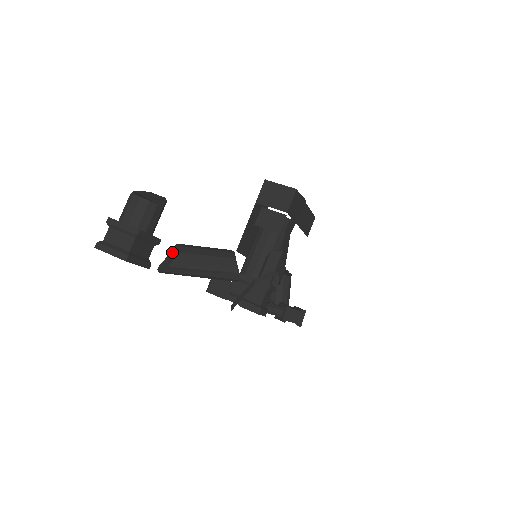
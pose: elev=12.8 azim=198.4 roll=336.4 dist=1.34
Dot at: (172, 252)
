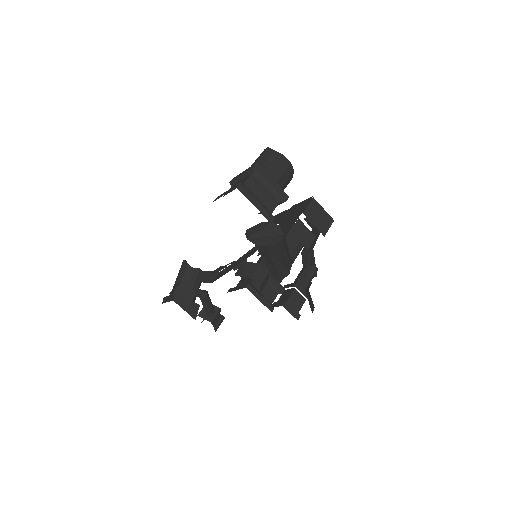
Dot at: (271, 229)
